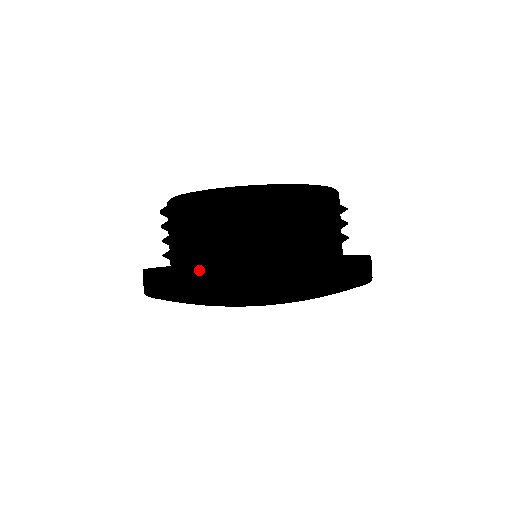
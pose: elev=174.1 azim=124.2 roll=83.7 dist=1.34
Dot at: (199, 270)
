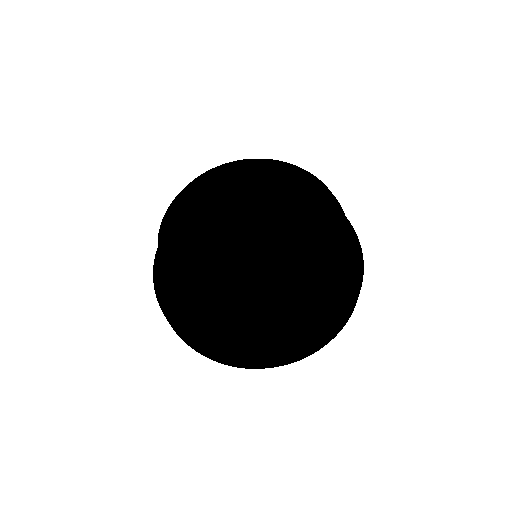
Dot at: (219, 357)
